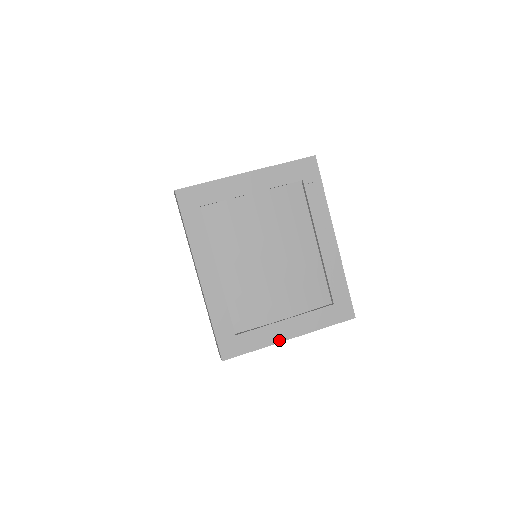
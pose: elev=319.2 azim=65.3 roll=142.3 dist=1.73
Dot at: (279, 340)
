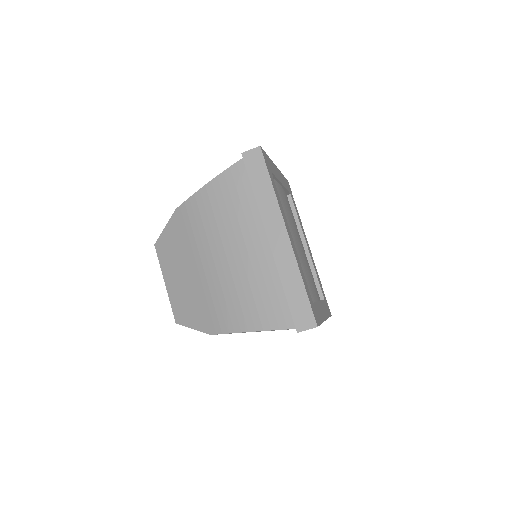
Dot at: (324, 319)
